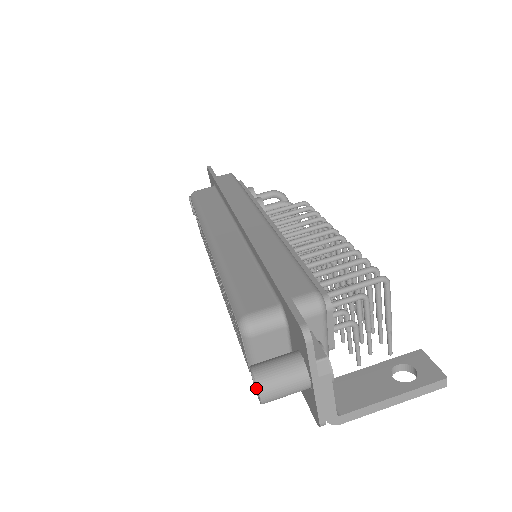
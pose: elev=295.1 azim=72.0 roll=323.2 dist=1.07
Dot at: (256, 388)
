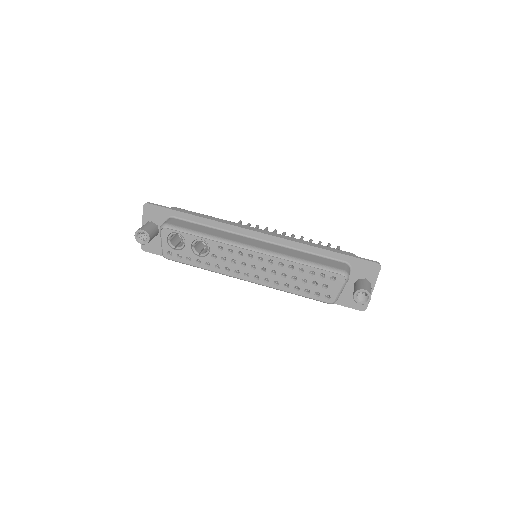
Dot at: (358, 300)
